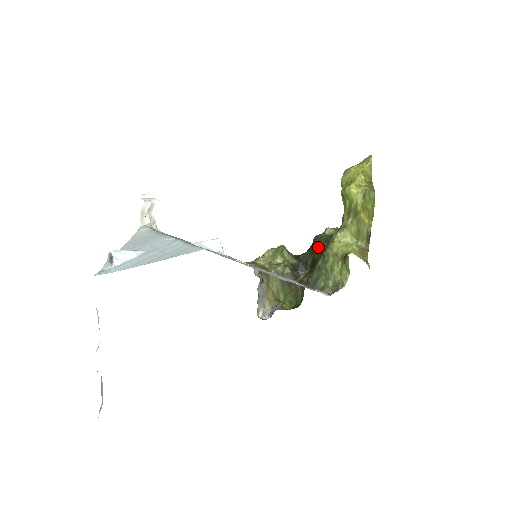
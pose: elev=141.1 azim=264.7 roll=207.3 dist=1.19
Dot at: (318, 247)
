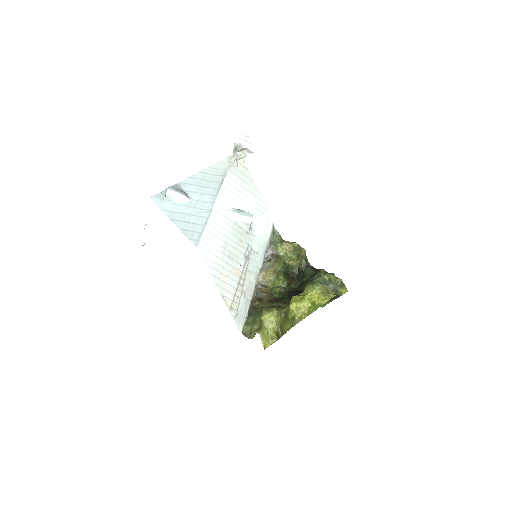
Dot at: (308, 282)
